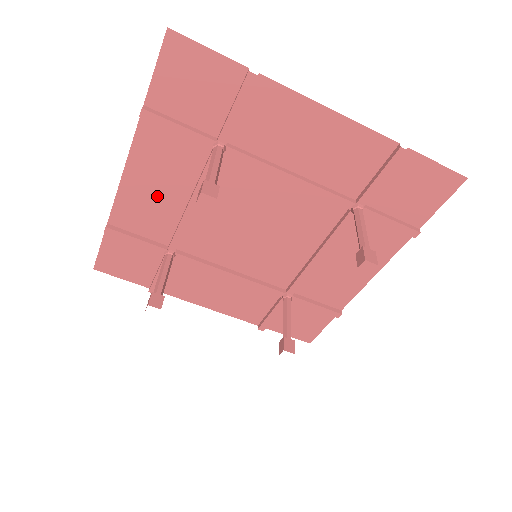
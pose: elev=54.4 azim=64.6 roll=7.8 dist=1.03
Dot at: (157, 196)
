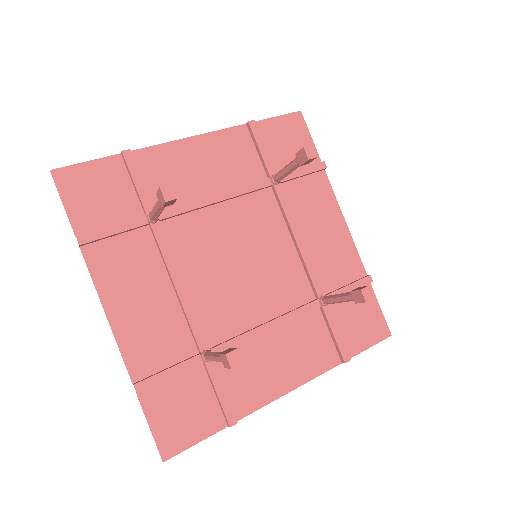
Dot at: (196, 171)
